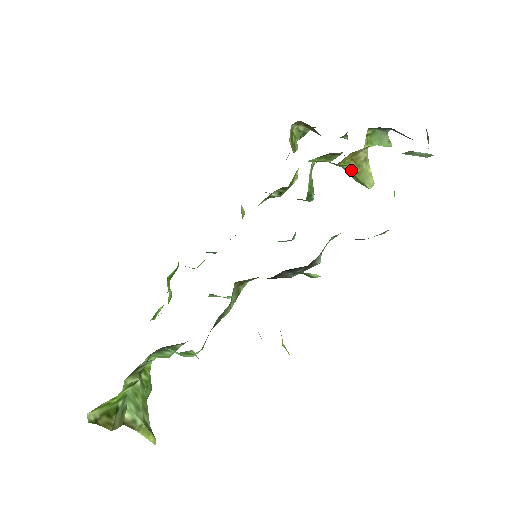
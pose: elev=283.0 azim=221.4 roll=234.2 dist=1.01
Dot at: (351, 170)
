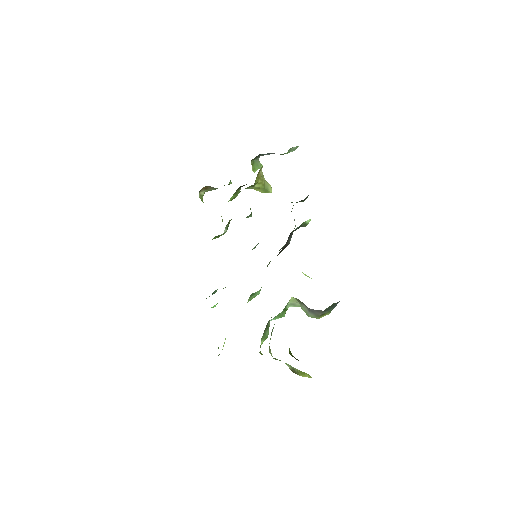
Dot at: (259, 185)
